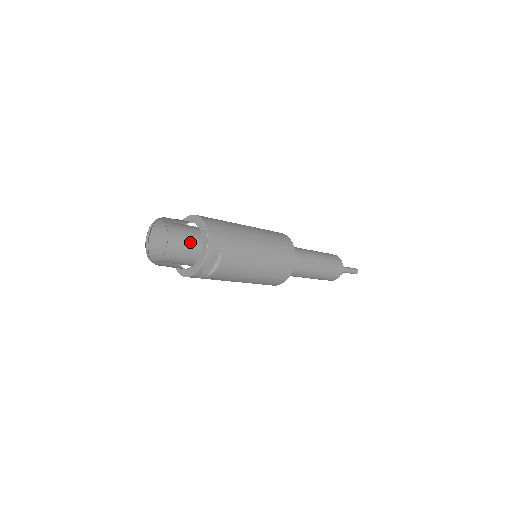
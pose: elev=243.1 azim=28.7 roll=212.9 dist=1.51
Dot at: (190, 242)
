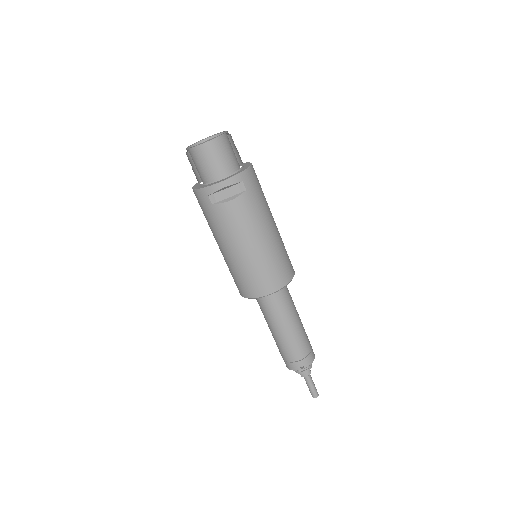
Dot at: (230, 161)
